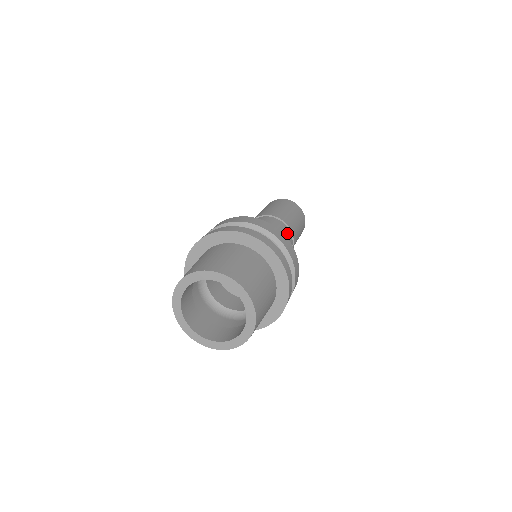
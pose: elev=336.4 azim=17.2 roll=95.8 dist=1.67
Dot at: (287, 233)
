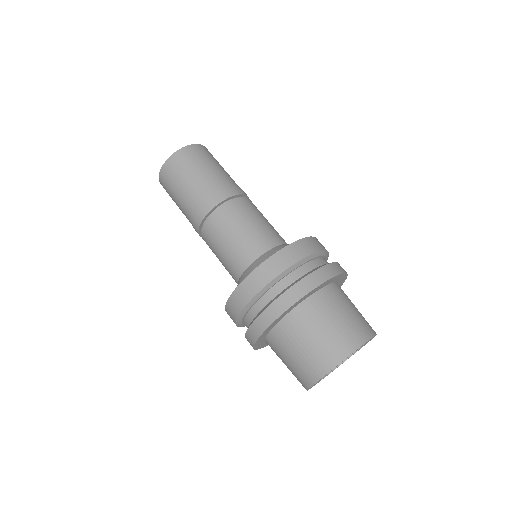
Dot at: occluded
